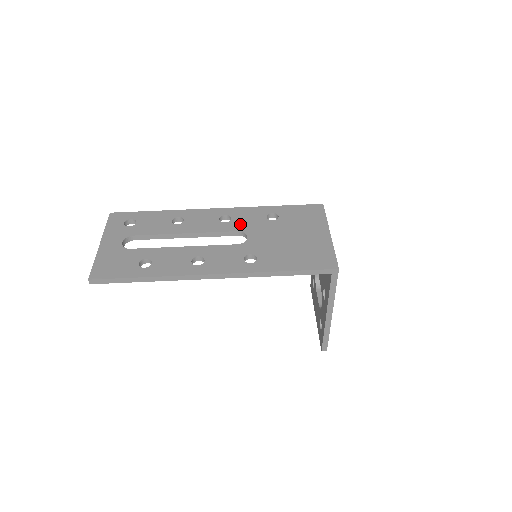
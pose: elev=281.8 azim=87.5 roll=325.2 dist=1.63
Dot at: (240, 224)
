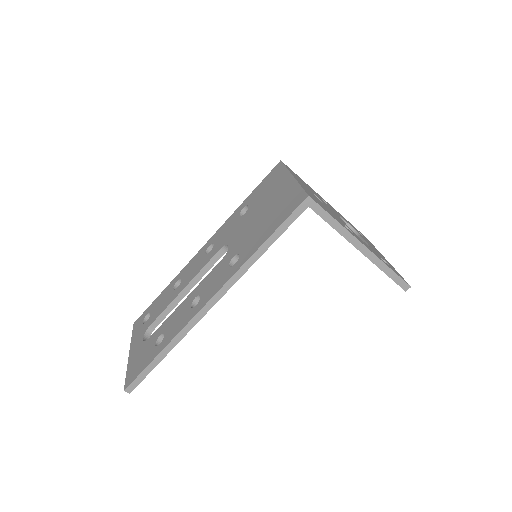
Dot at: (221, 242)
